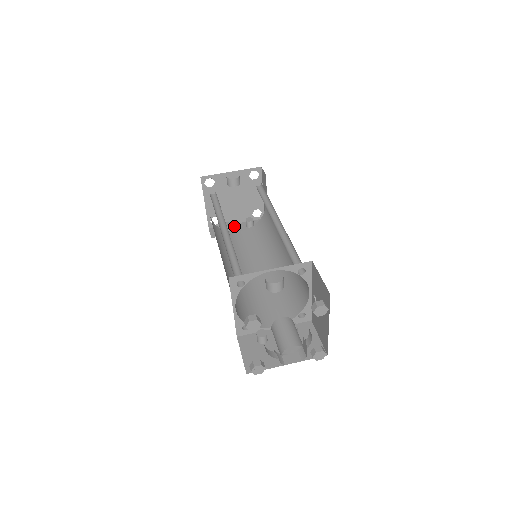
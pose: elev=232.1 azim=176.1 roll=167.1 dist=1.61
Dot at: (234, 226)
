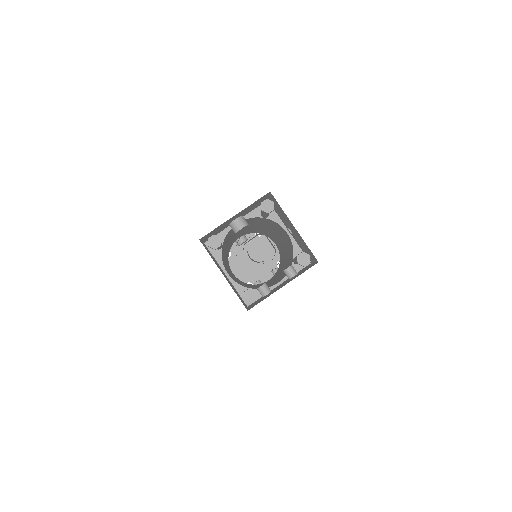
Dot at: occluded
